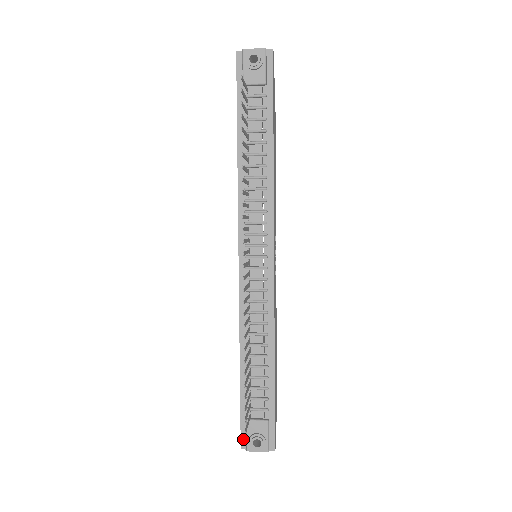
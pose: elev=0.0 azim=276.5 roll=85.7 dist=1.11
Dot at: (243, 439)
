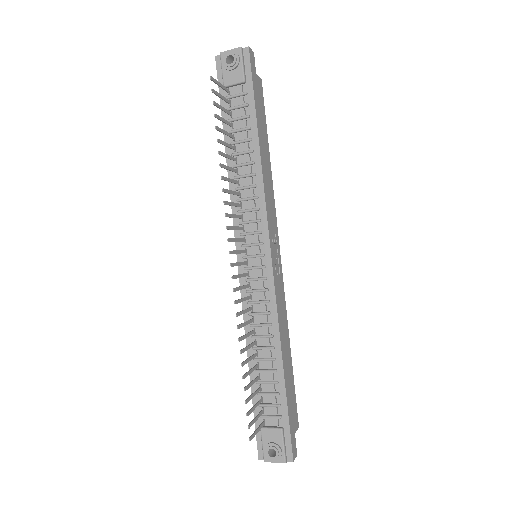
Dot at: (260, 449)
